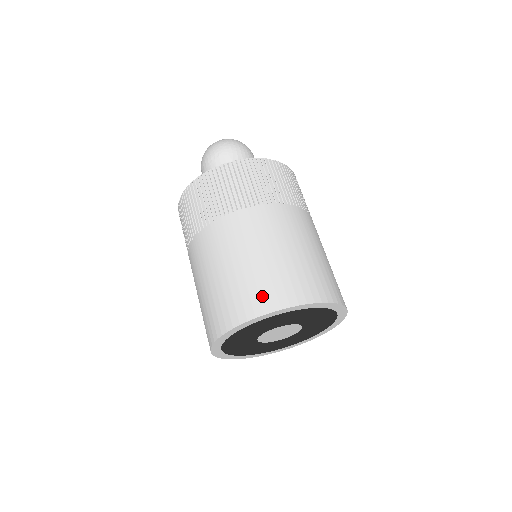
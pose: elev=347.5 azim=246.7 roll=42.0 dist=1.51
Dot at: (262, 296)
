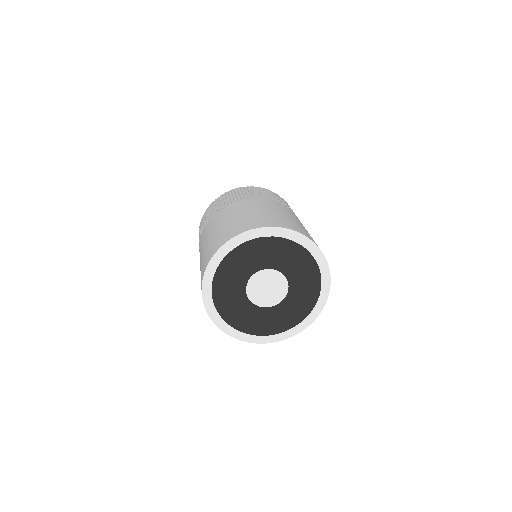
Dot at: (246, 225)
